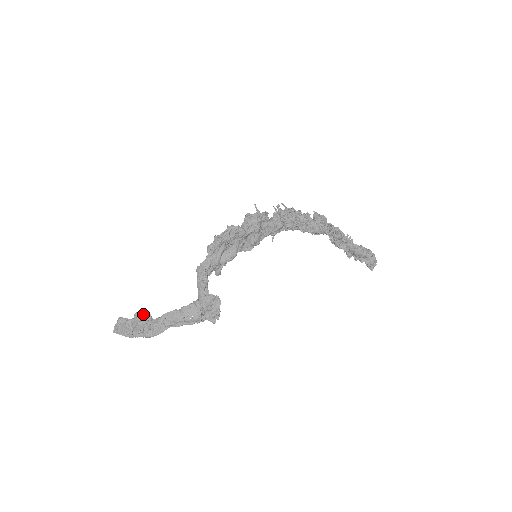
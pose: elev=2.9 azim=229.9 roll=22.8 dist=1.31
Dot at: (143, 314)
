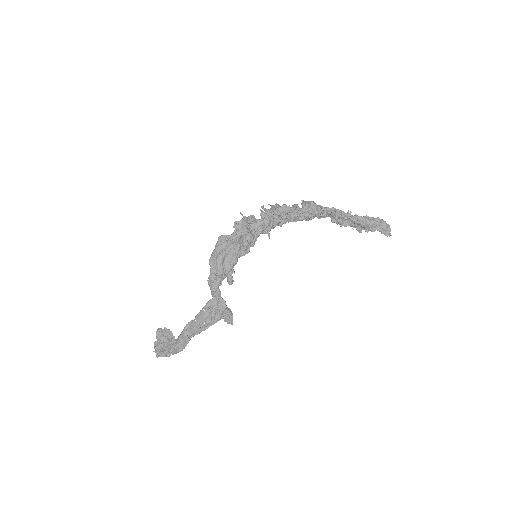
Dot at: (162, 330)
